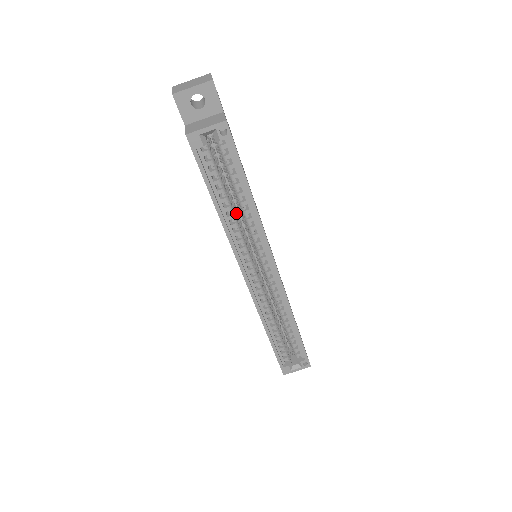
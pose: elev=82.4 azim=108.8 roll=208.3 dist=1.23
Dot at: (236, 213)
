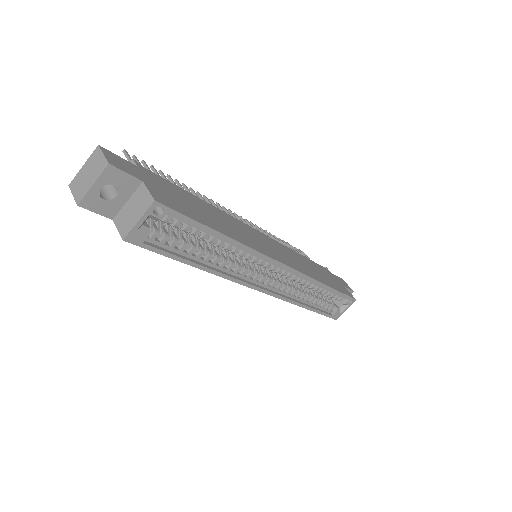
Dot at: occluded
